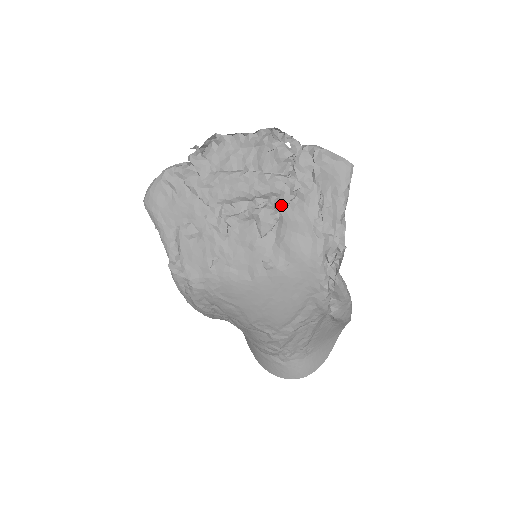
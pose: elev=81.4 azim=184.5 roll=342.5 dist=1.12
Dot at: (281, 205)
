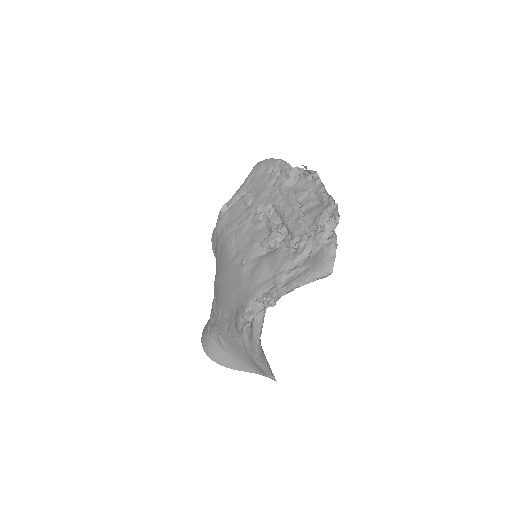
Dot at: (285, 243)
